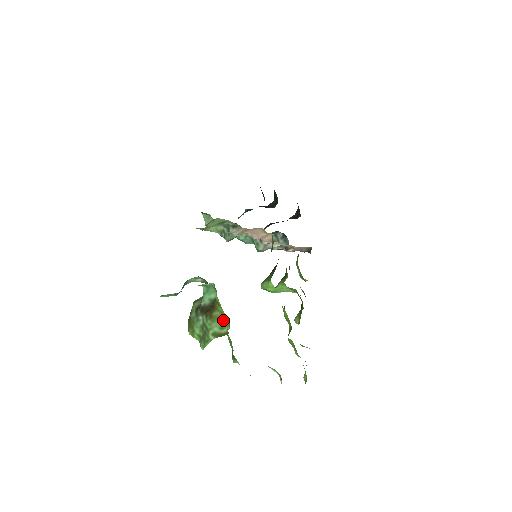
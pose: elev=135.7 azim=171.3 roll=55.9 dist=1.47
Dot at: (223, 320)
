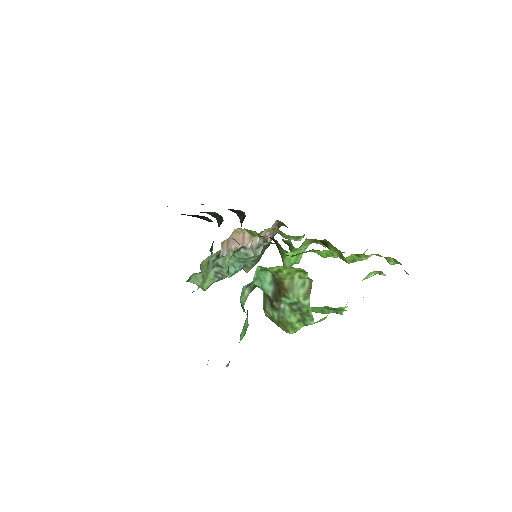
Dot at: (296, 279)
